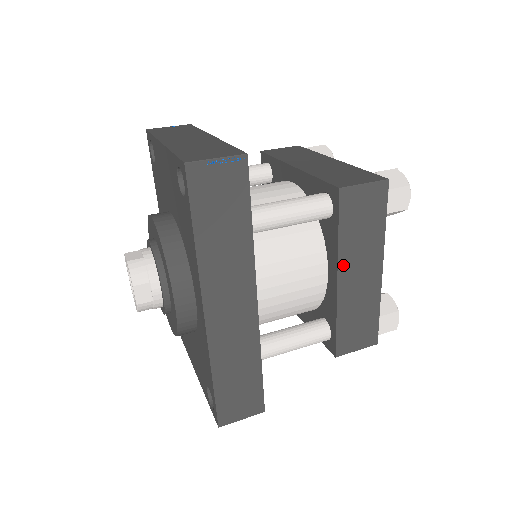
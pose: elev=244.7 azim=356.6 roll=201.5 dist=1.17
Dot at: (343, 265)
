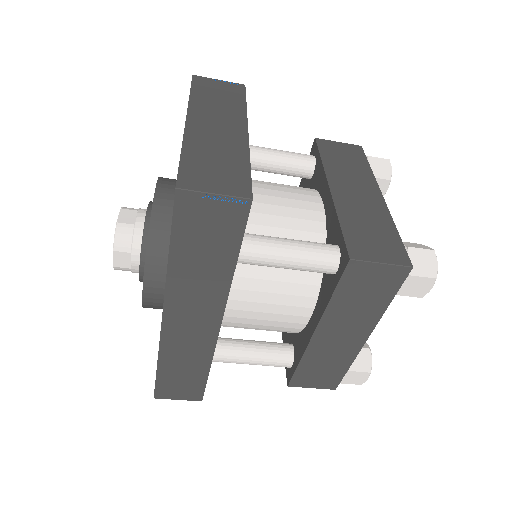
Dot at: (326, 323)
